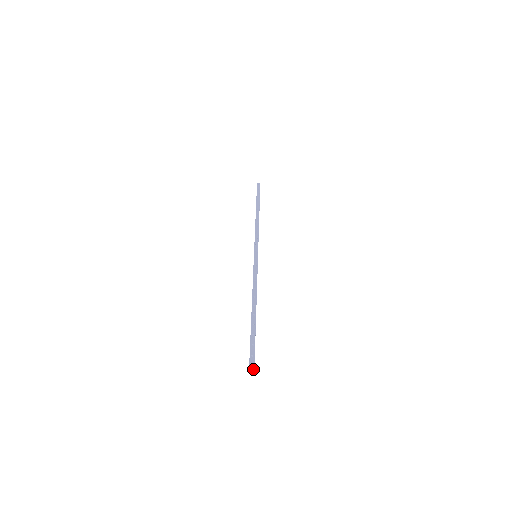
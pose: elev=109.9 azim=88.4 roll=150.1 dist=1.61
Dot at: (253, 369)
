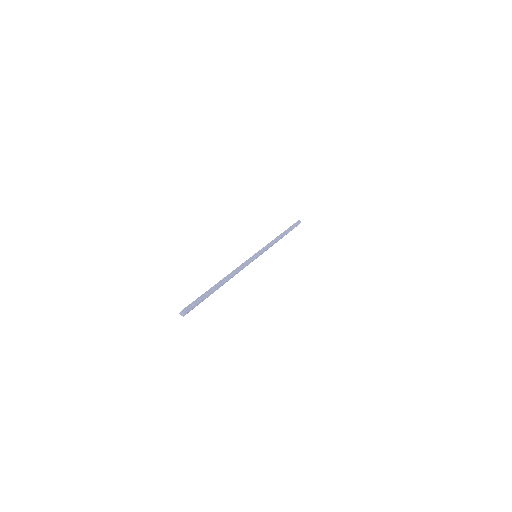
Dot at: (185, 312)
